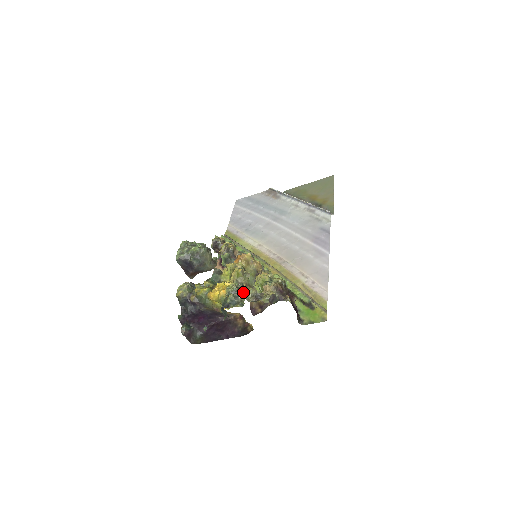
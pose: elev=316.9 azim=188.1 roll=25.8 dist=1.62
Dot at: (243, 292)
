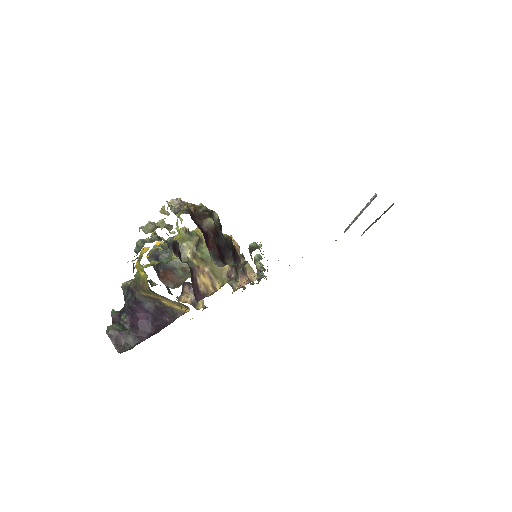
Dot at: occluded
